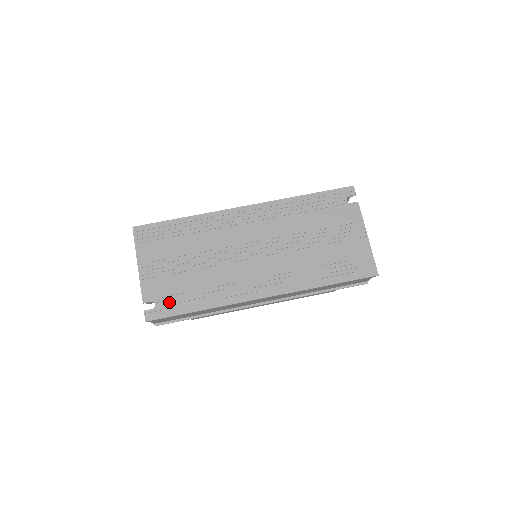
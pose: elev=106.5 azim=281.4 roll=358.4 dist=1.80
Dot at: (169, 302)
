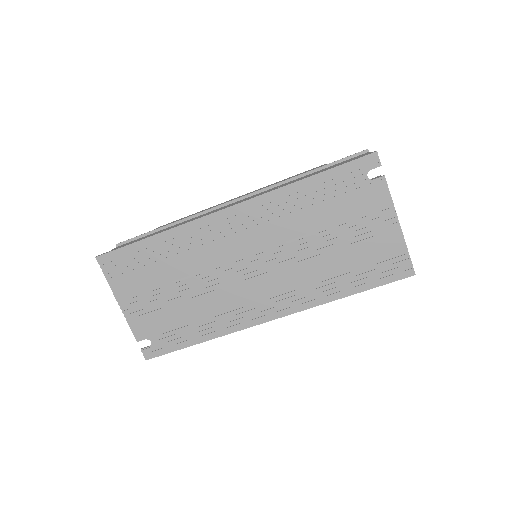
Dot at: (165, 338)
